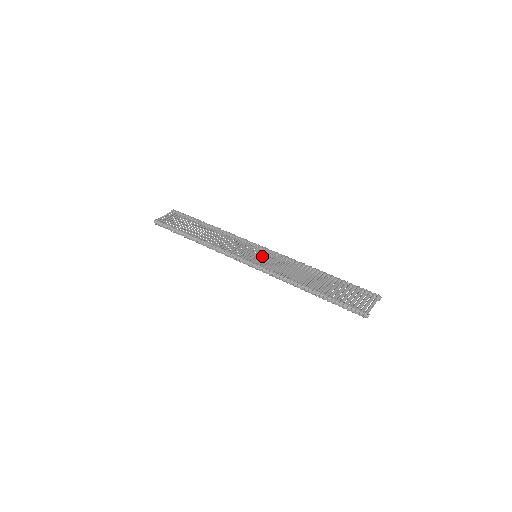
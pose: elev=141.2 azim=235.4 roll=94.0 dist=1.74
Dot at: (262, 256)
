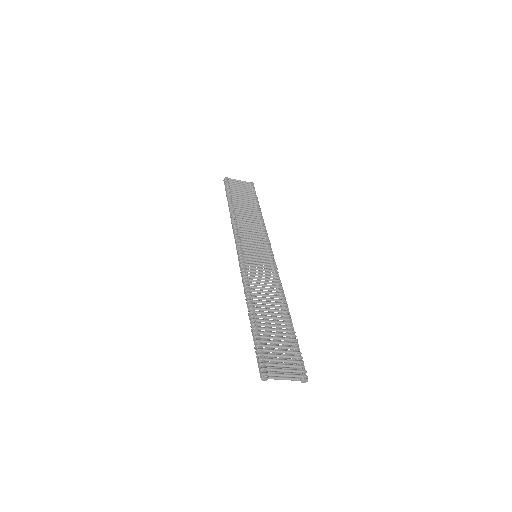
Dot at: (258, 259)
